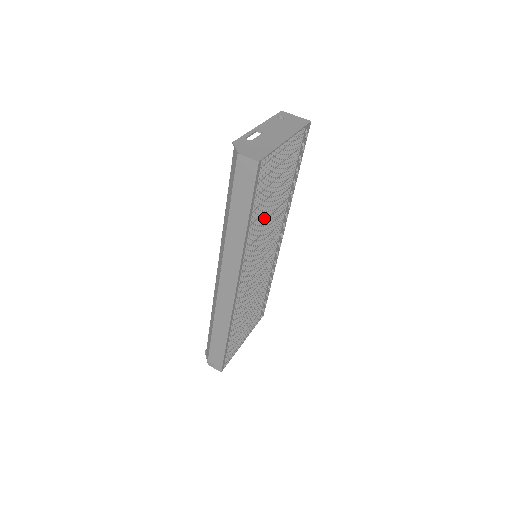
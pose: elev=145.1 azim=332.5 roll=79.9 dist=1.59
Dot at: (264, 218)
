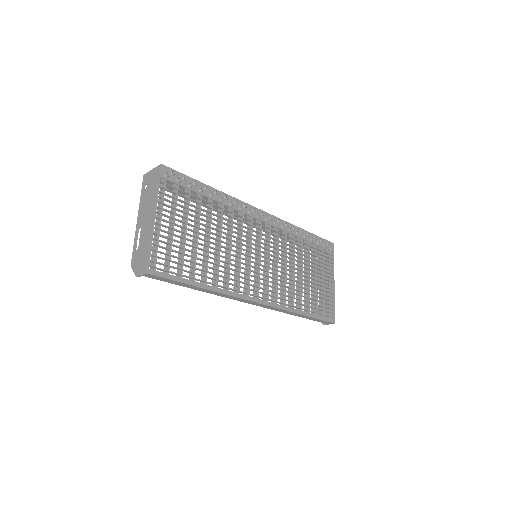
Dot at: (216, 254)
